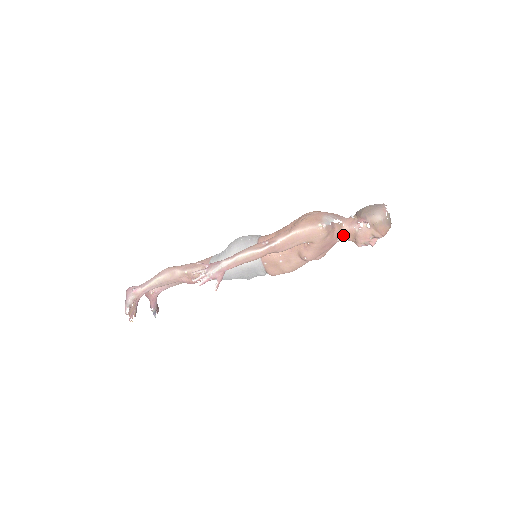
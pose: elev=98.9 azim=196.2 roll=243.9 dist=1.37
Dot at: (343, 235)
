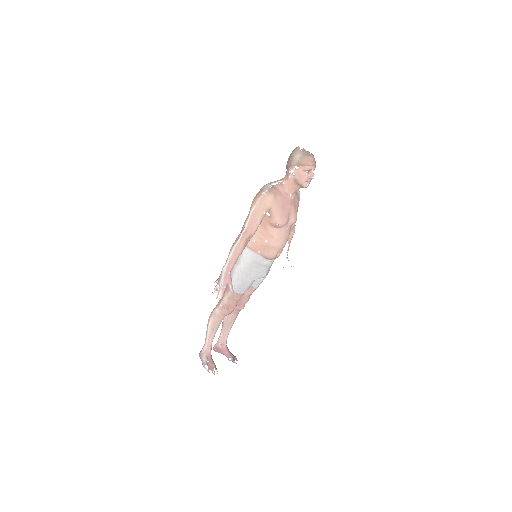
Dot at: (289, 189)
